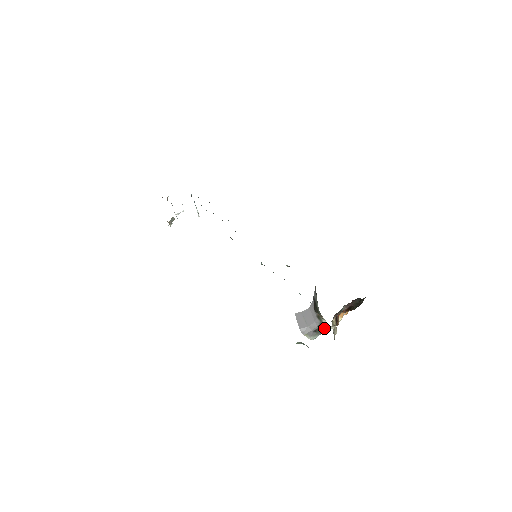
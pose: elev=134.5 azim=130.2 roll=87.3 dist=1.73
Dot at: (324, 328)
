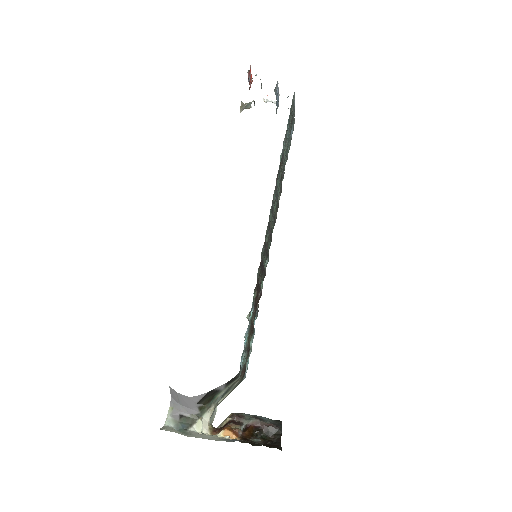
Dot at: (189, 426)
